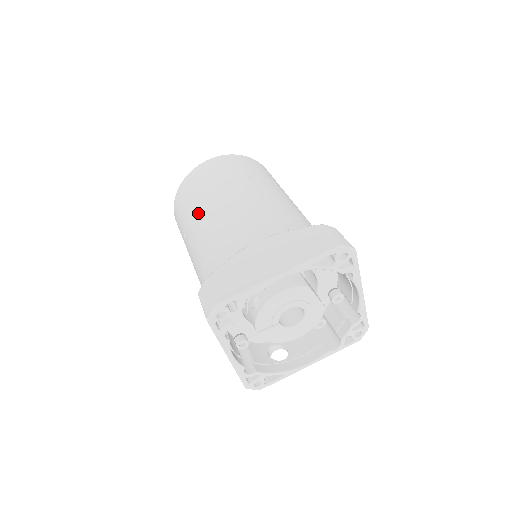
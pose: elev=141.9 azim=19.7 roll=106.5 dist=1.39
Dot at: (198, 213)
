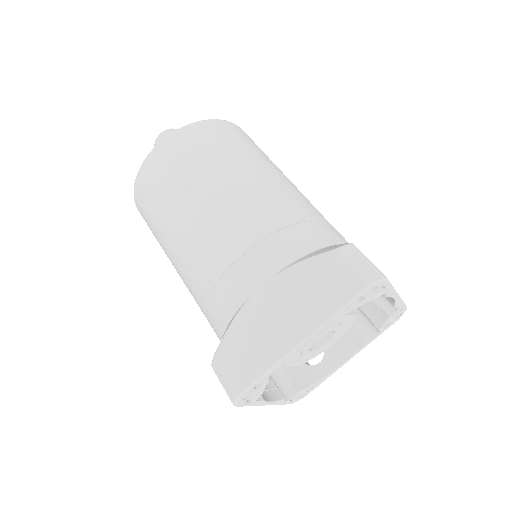
Dot at: (171, 236)
